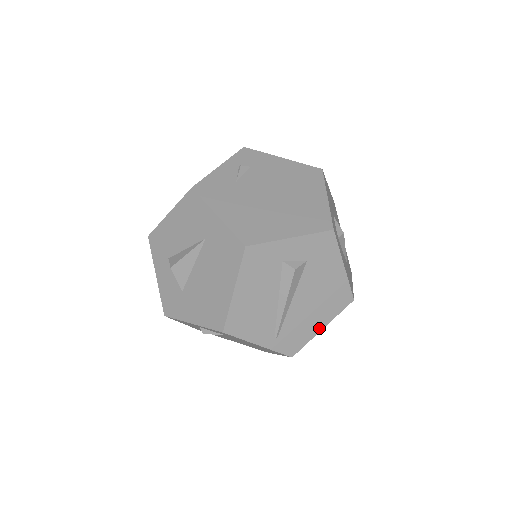
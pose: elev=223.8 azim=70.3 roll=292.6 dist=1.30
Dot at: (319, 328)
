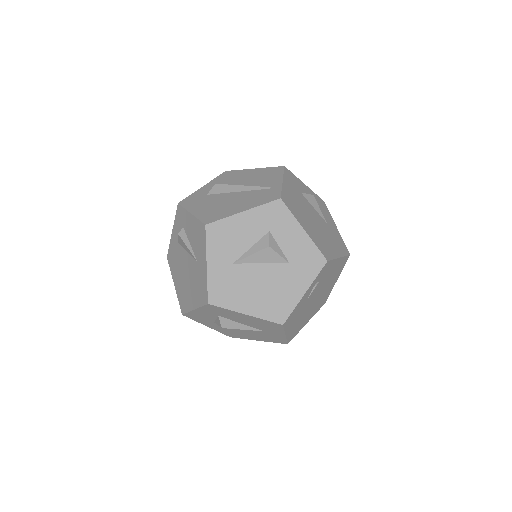
Dot at: occluded
